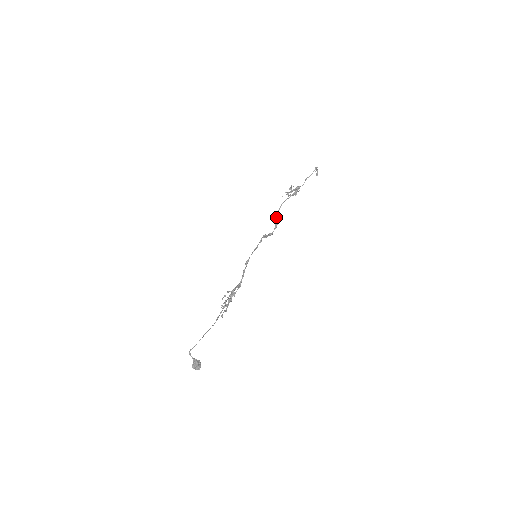
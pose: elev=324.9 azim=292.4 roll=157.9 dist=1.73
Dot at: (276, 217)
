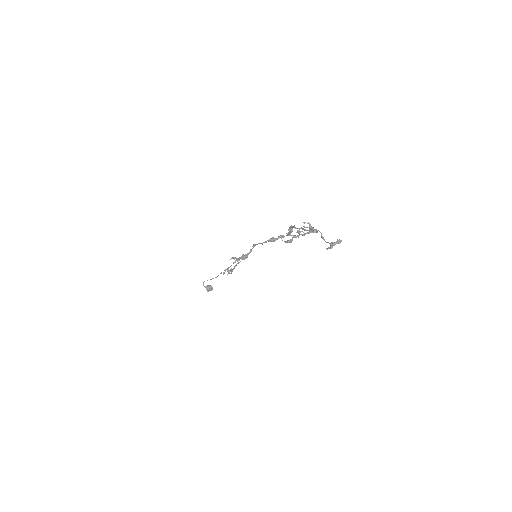
Dot at: (288, 230)
